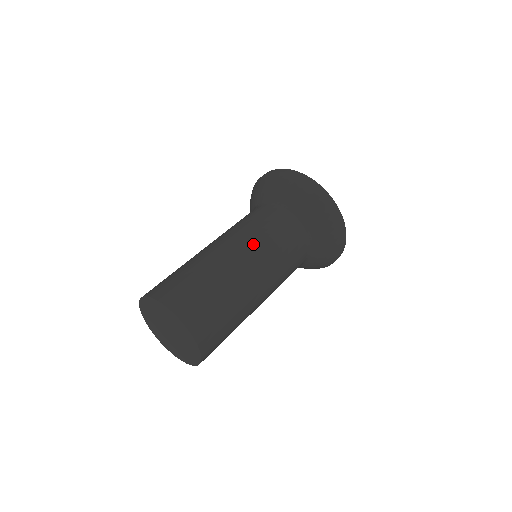
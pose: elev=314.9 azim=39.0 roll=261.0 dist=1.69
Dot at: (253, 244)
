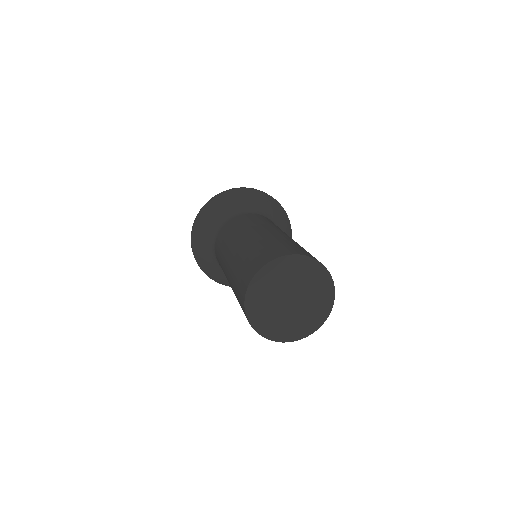
Dot at: (263, 224)
